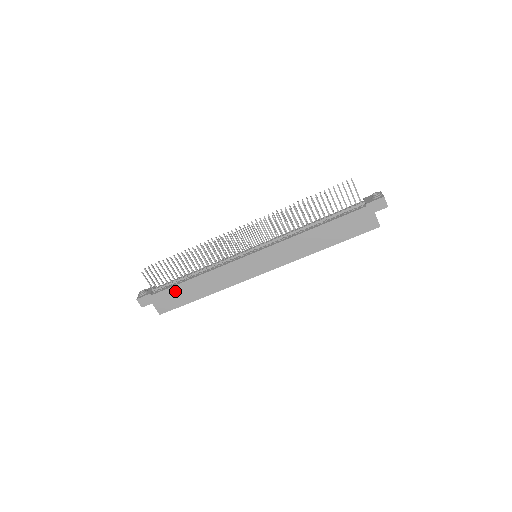
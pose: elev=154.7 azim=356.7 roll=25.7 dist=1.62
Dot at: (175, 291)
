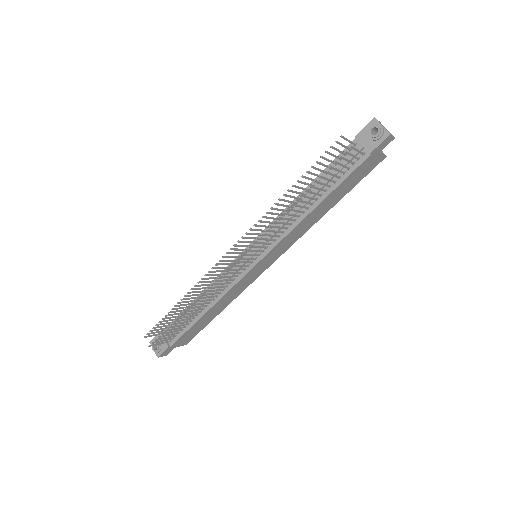
Dot at: (192, 330)
